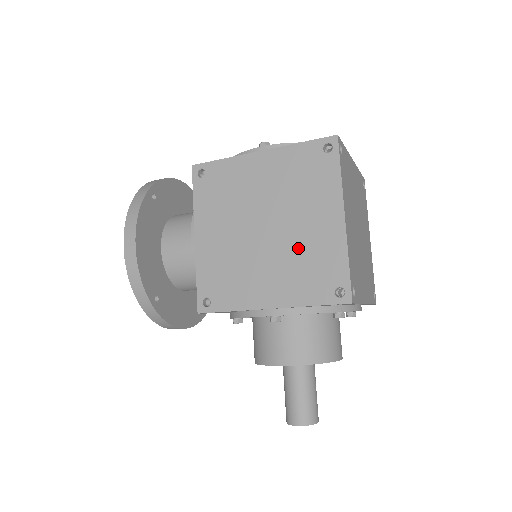
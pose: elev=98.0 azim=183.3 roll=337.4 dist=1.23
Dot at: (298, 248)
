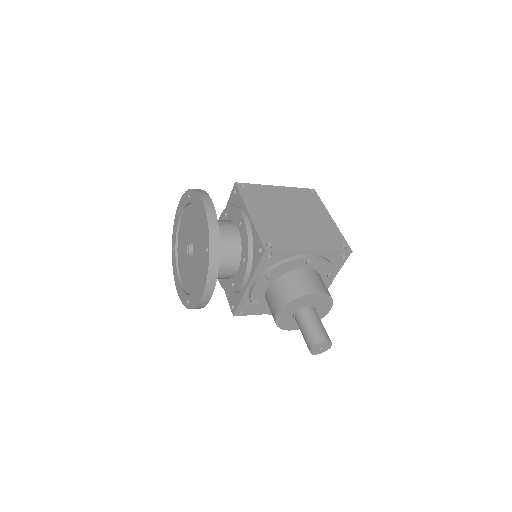
Dot at: (315, 227)
